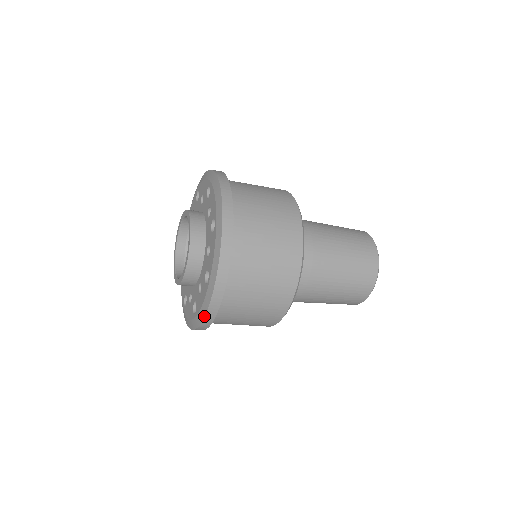
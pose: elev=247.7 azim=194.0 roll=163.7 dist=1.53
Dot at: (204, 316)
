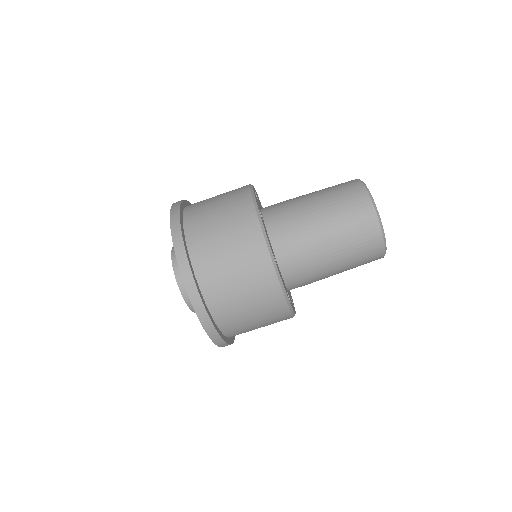
Dot at: occluded
